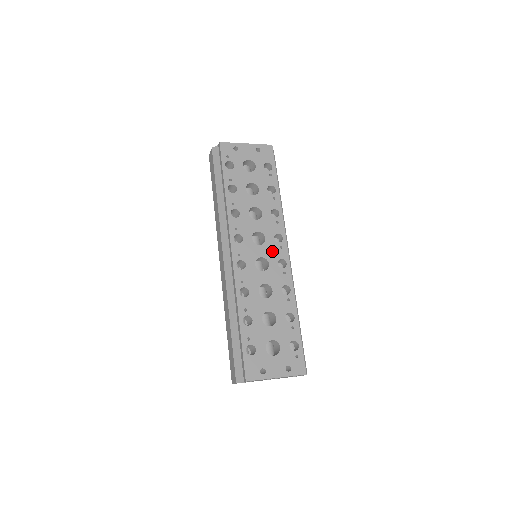
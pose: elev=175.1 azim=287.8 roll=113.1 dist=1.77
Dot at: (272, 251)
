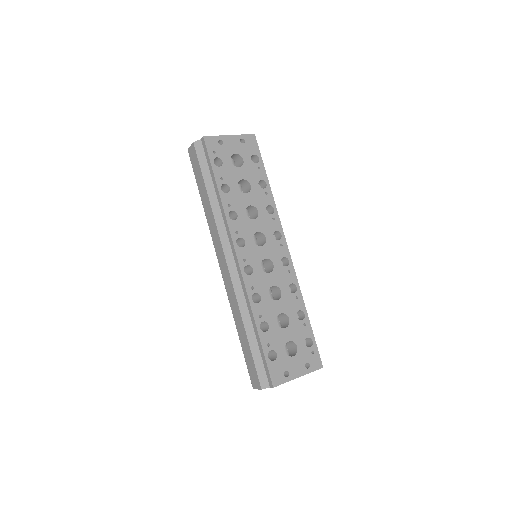
Dot at: (274, 250)
